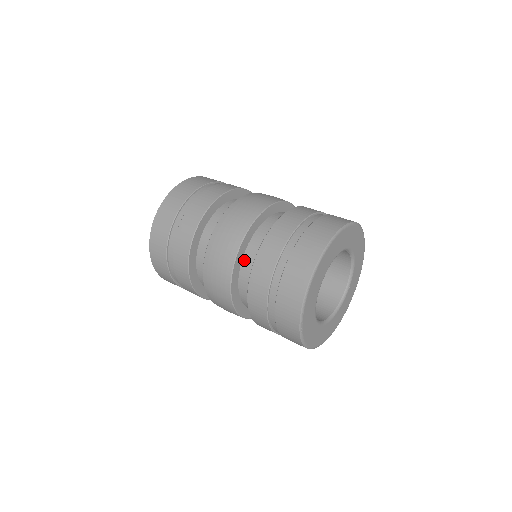
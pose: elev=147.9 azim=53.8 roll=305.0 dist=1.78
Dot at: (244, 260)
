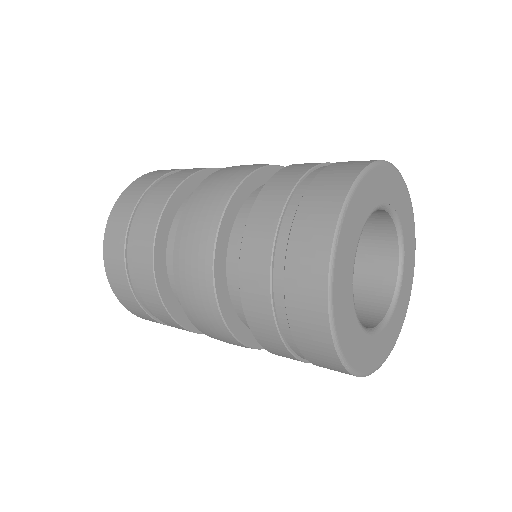
Dot at: (255, 192)
